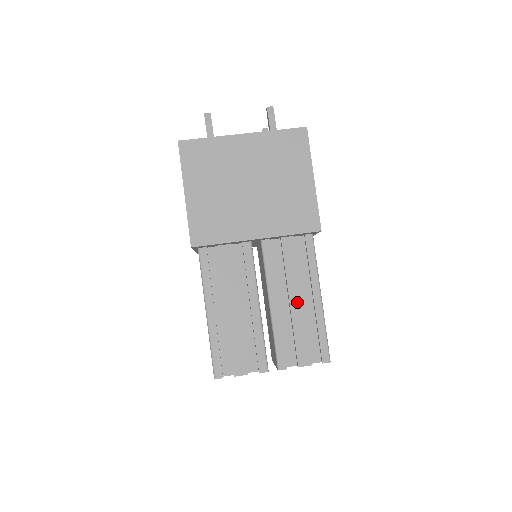
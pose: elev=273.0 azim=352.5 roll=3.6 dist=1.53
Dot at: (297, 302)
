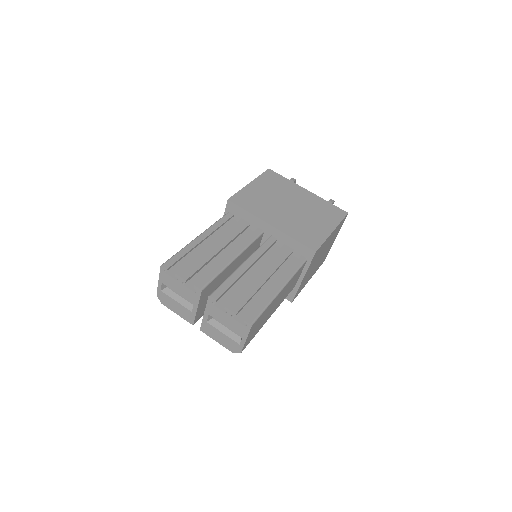
Dot at: (263, 277)
